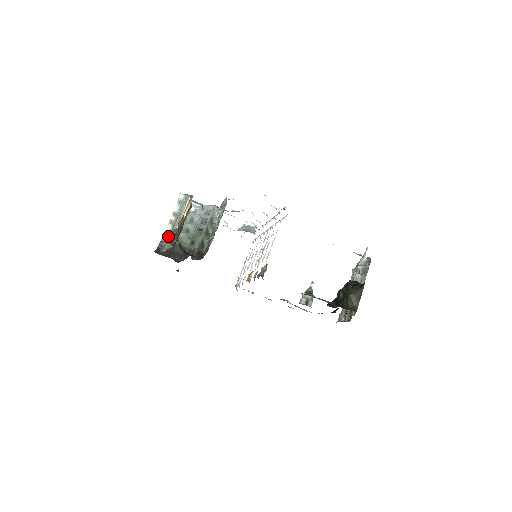
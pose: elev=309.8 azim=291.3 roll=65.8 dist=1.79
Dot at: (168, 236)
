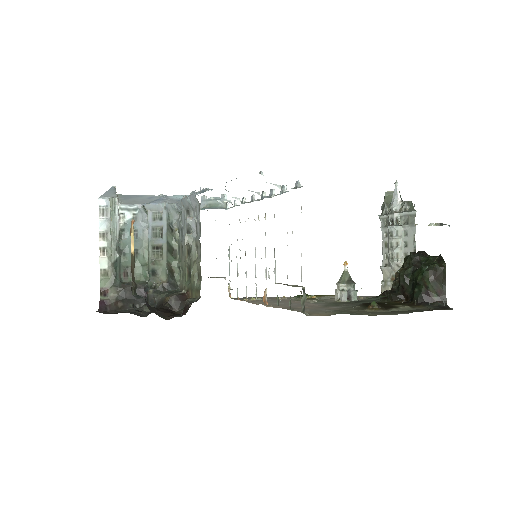
Dot at: (108, 276)
